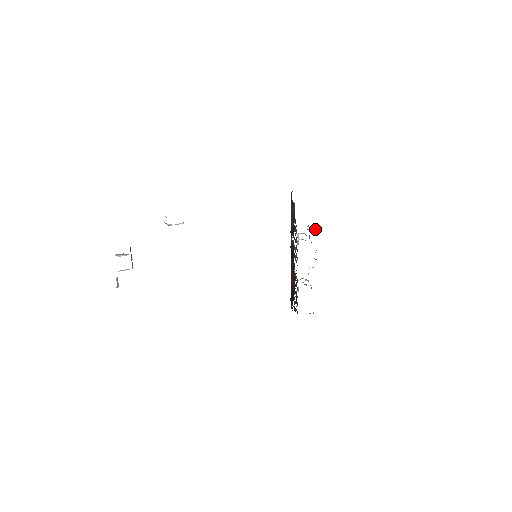
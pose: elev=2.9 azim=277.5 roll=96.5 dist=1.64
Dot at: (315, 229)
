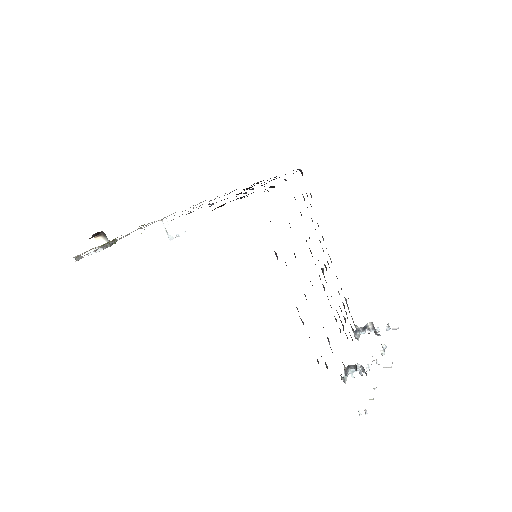
Dot at: (387, 328)
